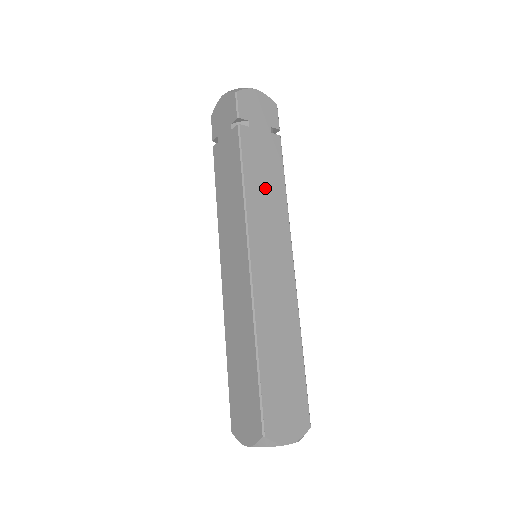
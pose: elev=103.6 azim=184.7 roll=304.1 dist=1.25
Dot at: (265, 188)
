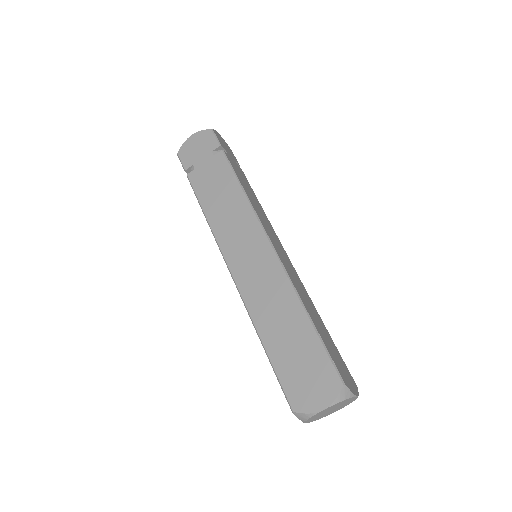
Dot at: (253, 199)
